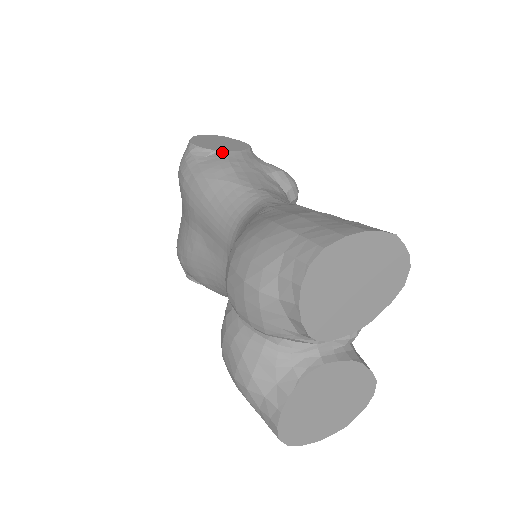
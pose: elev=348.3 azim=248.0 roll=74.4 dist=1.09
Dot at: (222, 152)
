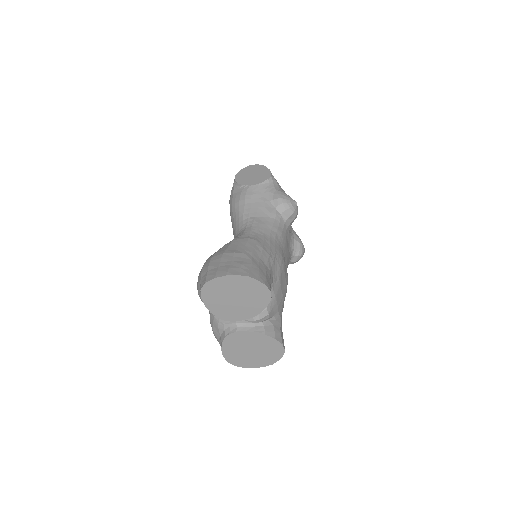
Dot at: (246, 186)
